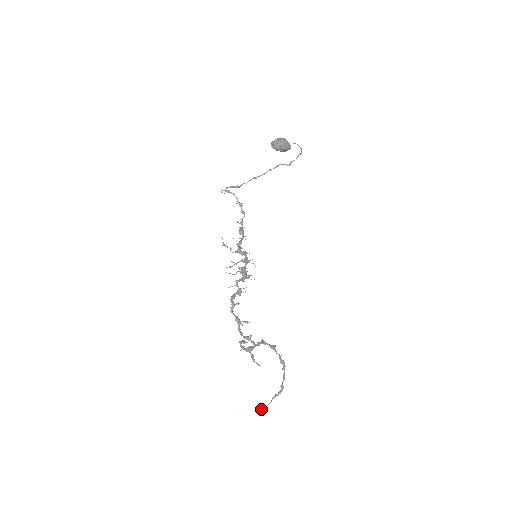
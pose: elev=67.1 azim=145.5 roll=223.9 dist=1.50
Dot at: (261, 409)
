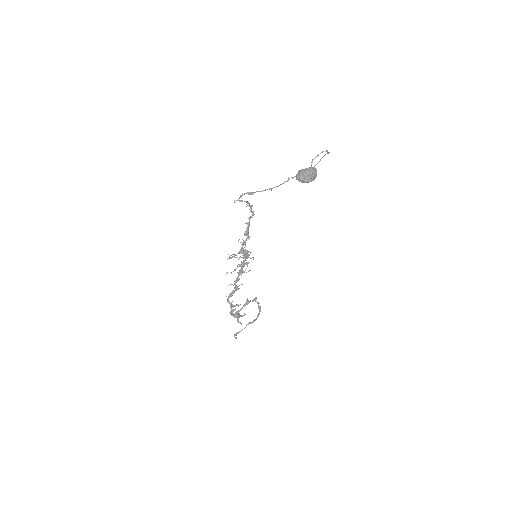
Dot at: (237, 333)
